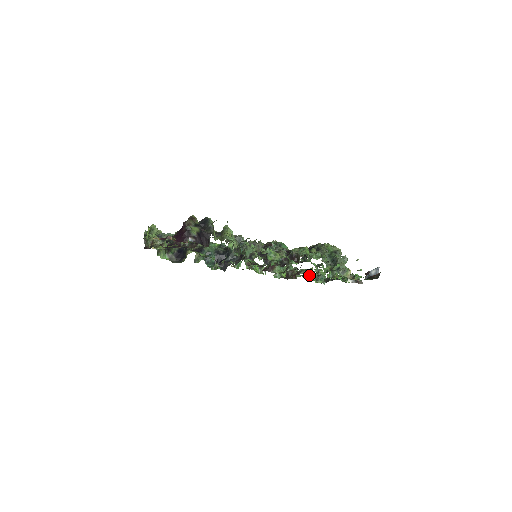
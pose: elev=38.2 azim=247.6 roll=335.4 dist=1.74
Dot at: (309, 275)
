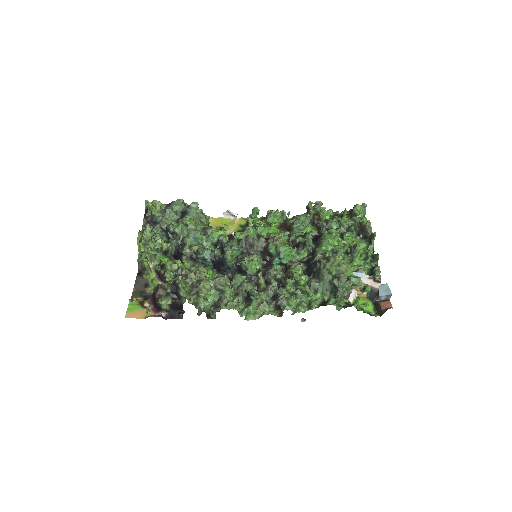
Dot at: (341, 218)
